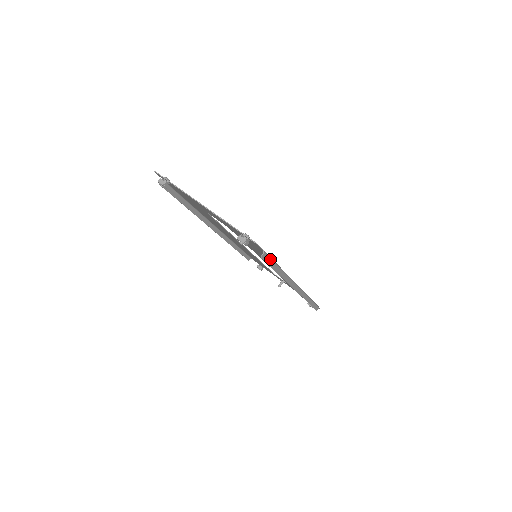
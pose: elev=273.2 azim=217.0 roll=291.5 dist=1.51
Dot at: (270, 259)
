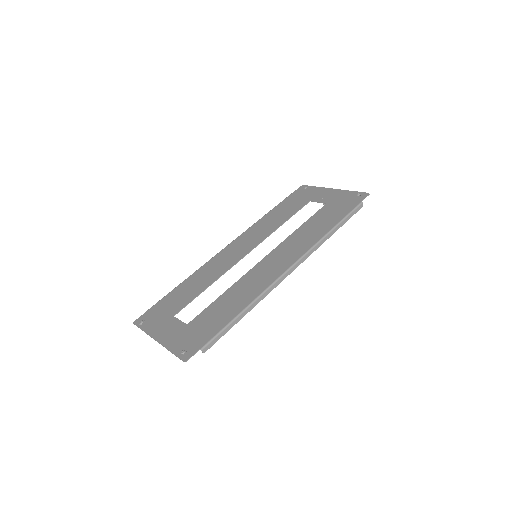
Dot at: (215, 338)
